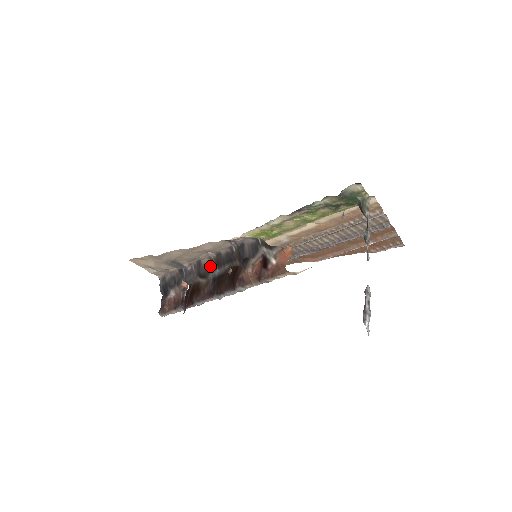
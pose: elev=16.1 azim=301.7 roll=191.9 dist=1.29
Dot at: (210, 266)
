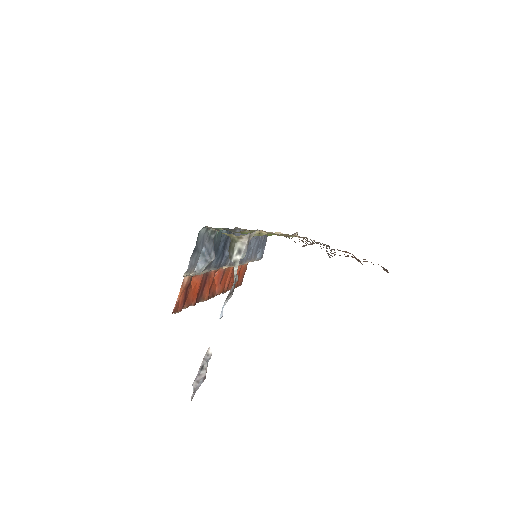
Dot at: occluded
